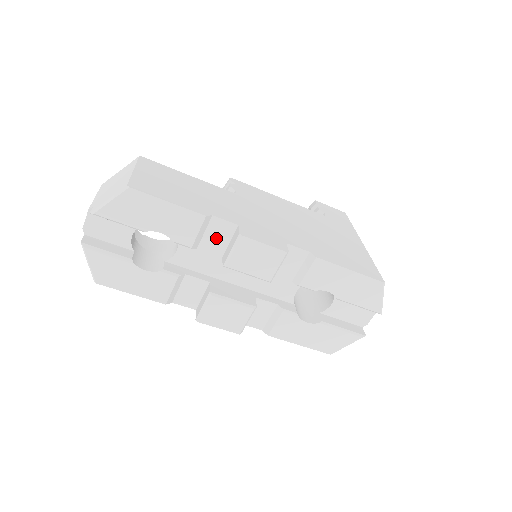
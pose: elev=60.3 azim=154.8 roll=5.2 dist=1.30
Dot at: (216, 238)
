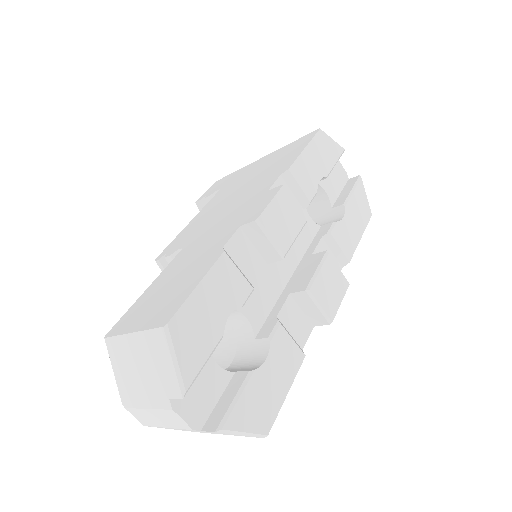
Dot at: (247, 259)
